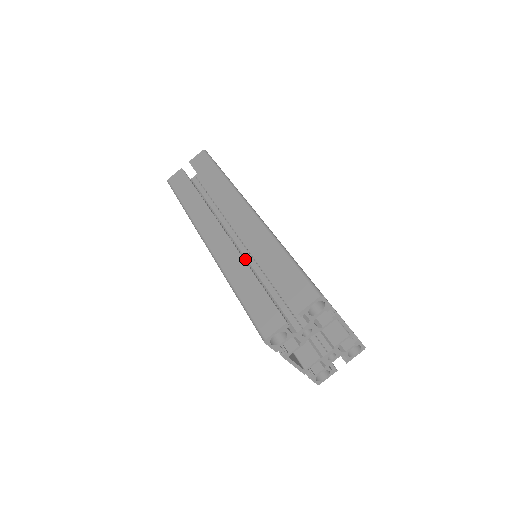
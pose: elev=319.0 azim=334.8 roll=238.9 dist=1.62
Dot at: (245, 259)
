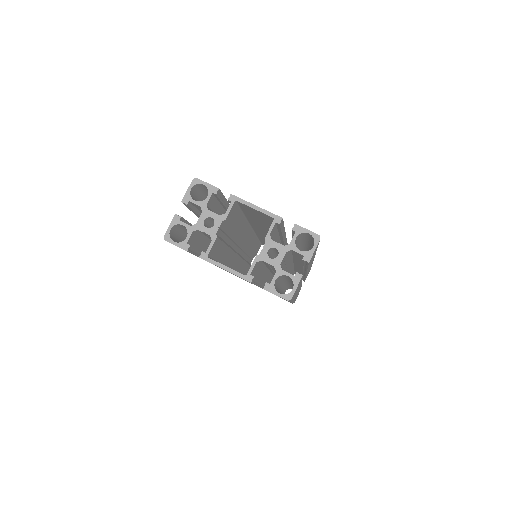
Dot at: occluded
